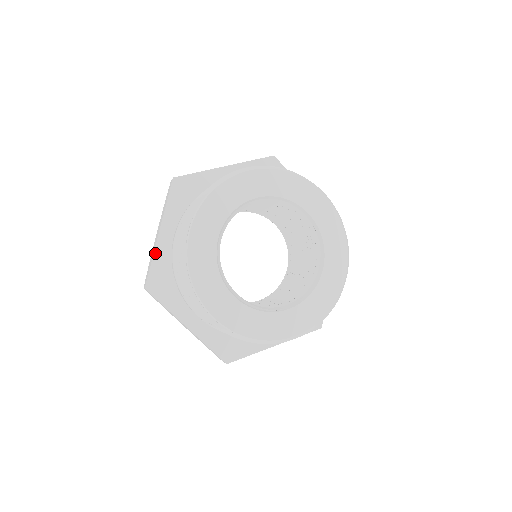
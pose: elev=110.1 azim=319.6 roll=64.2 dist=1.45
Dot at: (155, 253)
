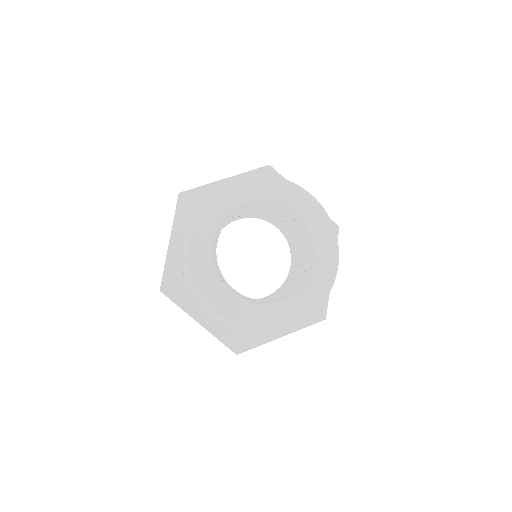
Dot at: (167, 259)
